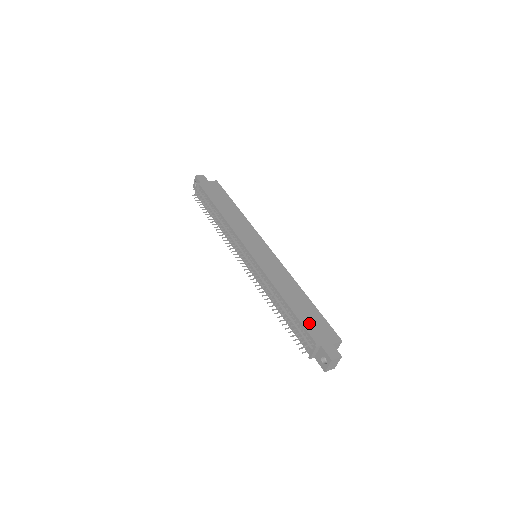
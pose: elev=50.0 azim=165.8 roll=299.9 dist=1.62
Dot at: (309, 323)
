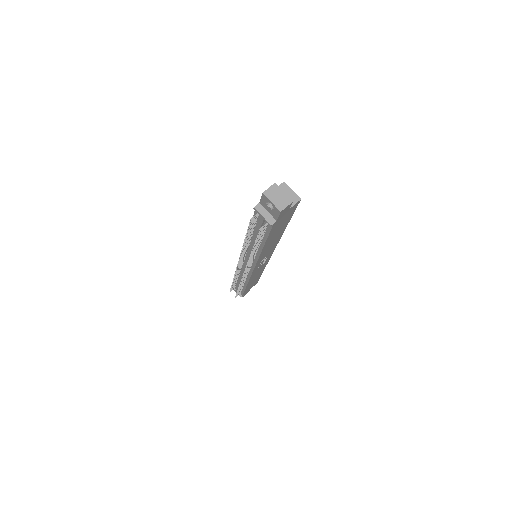
Dot at: occluded
